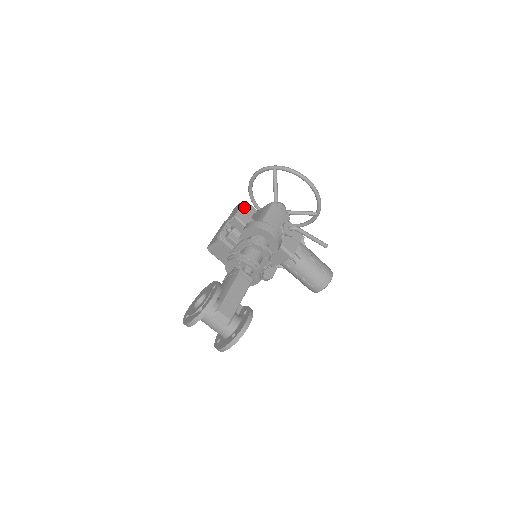
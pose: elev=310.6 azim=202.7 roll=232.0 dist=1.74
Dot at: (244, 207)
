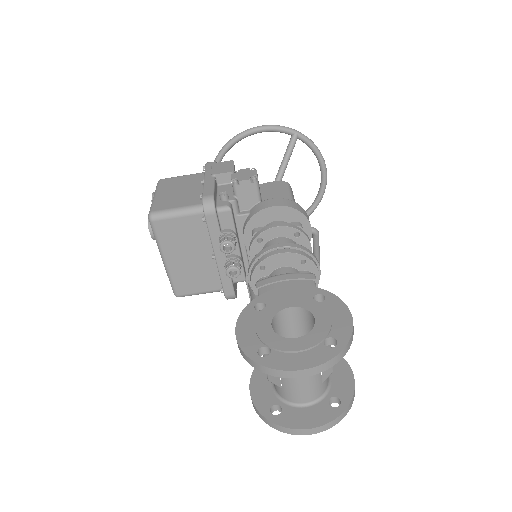
Dot at: occluded
